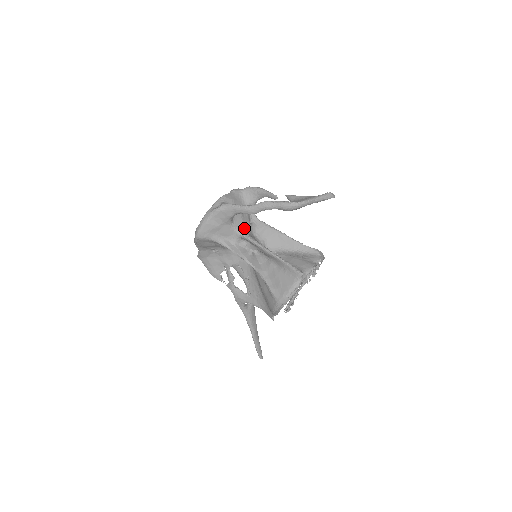
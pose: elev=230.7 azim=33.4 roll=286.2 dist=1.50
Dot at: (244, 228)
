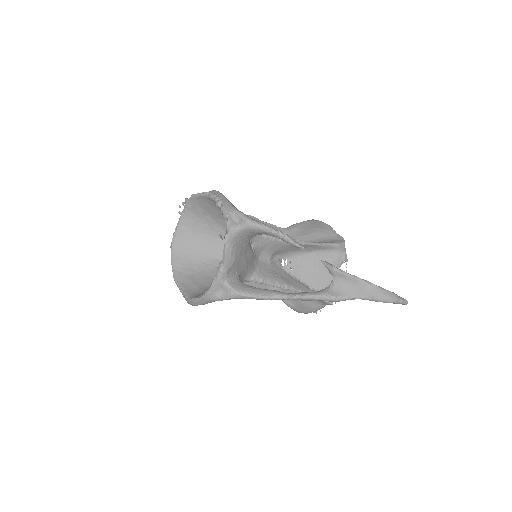
Dot at: (251, 271)
